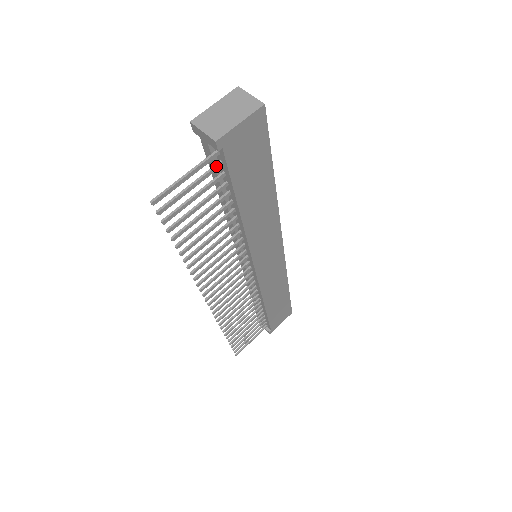
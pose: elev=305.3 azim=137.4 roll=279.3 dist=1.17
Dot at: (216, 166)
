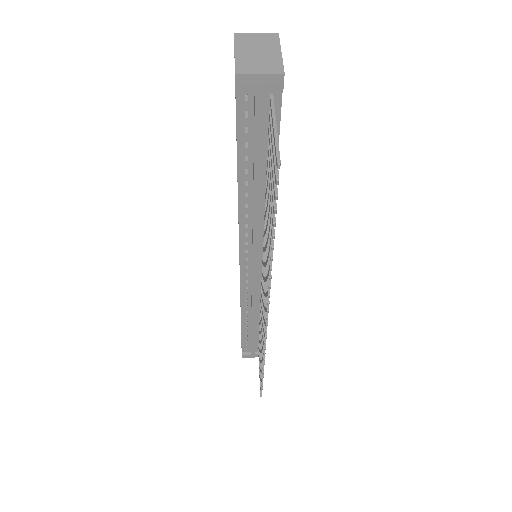
Dot at: occluded
